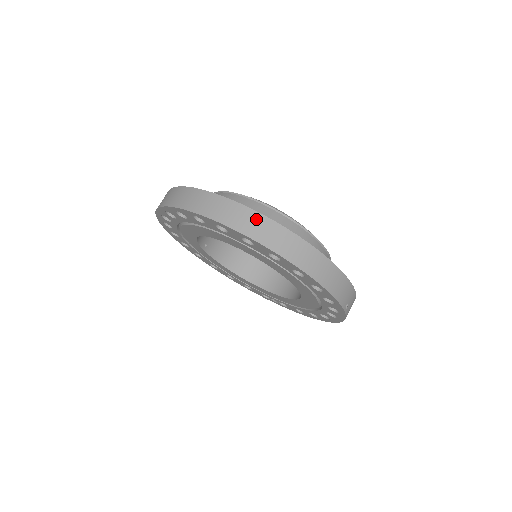
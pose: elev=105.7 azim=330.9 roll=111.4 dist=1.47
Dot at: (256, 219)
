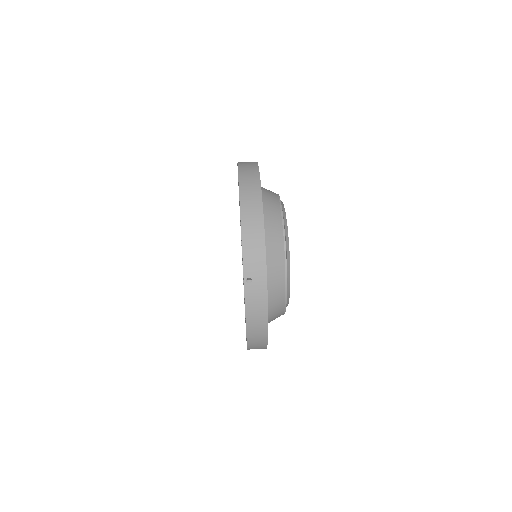
Dot at: (253, 169)
